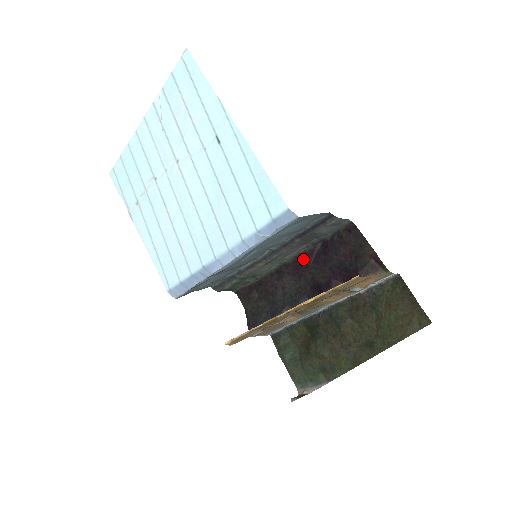
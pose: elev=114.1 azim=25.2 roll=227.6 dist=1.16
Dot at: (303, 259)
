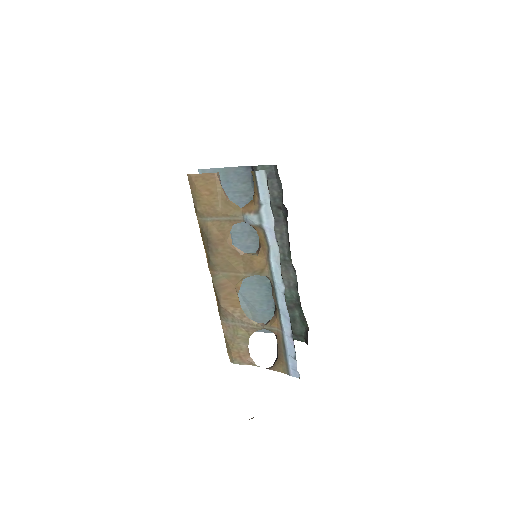
Dot at: occluded
